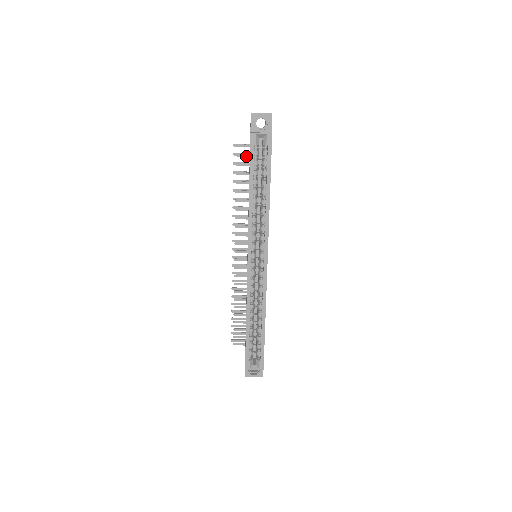
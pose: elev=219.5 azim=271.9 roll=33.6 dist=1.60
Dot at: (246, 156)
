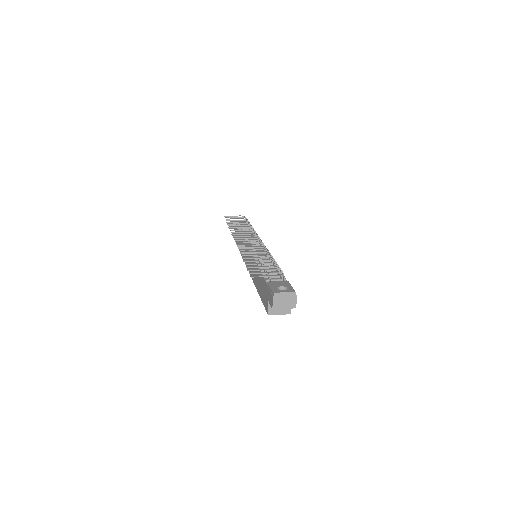
Dot at: (260, 273)
